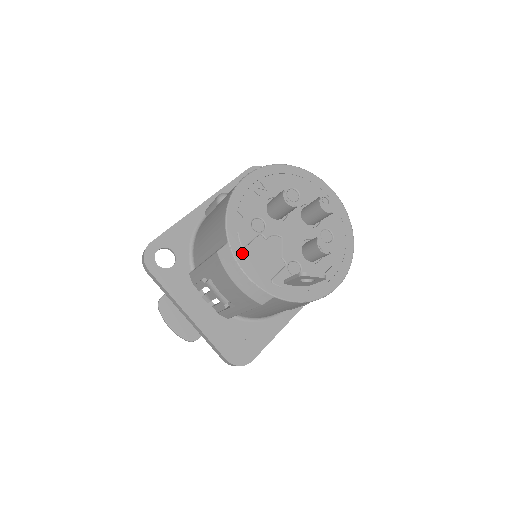
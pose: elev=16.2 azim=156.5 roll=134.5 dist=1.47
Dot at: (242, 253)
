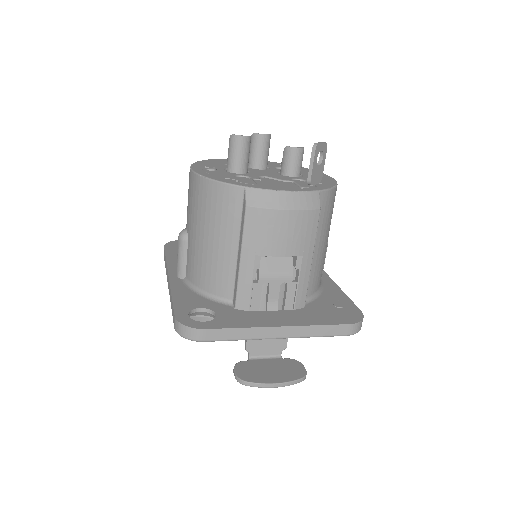
Dot at: occluded
